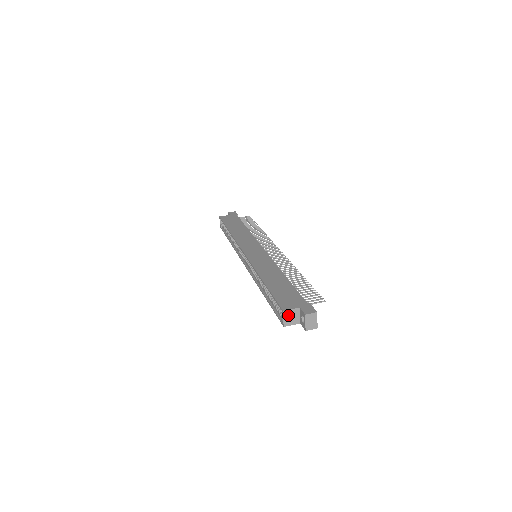
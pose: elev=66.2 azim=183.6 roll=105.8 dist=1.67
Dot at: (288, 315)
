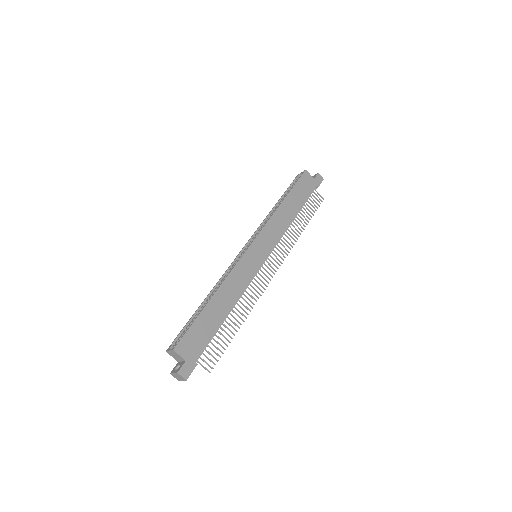
Dot at: (174, 353)
